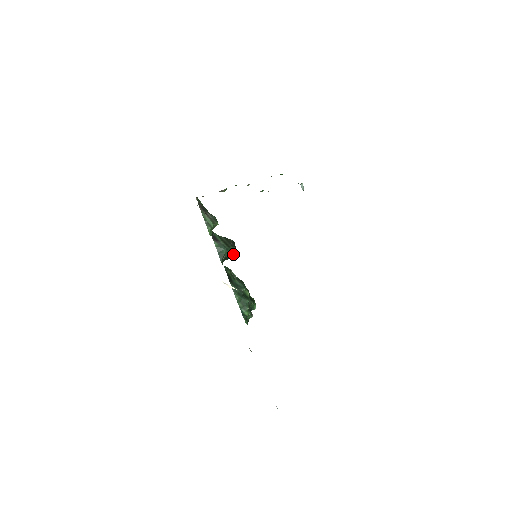
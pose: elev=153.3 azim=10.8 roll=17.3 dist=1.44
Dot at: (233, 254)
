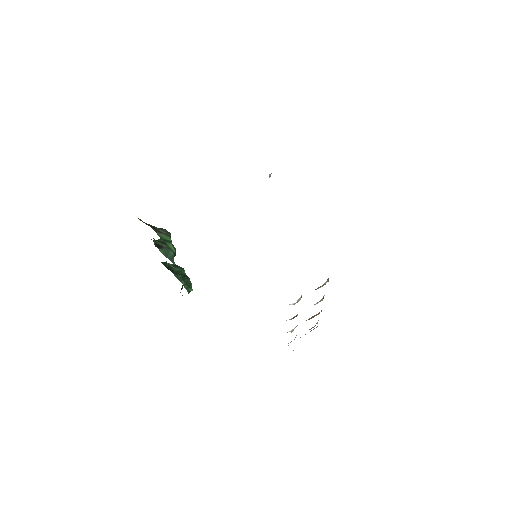
Dot at: occluded
